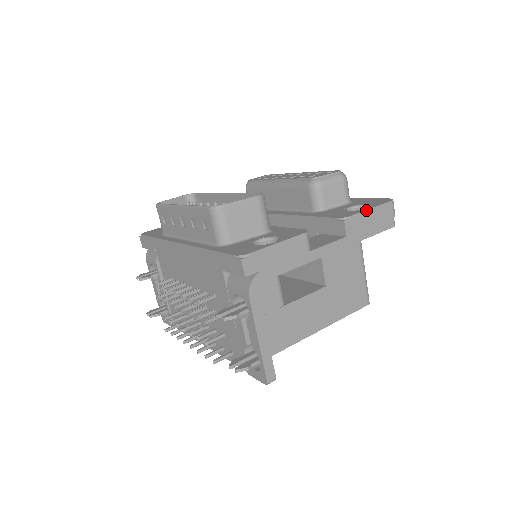
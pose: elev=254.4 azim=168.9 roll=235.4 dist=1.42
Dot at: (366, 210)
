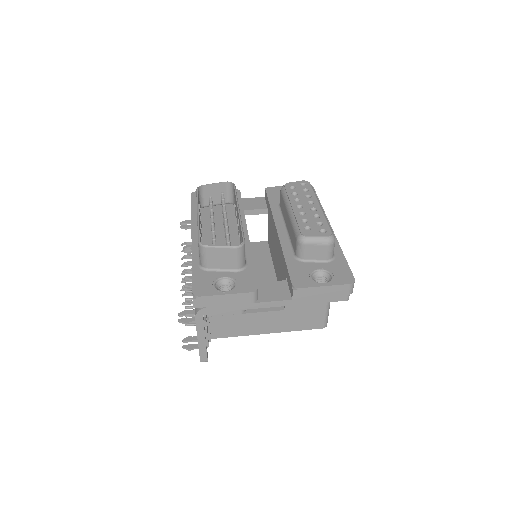
Dot at: (319, 286)
